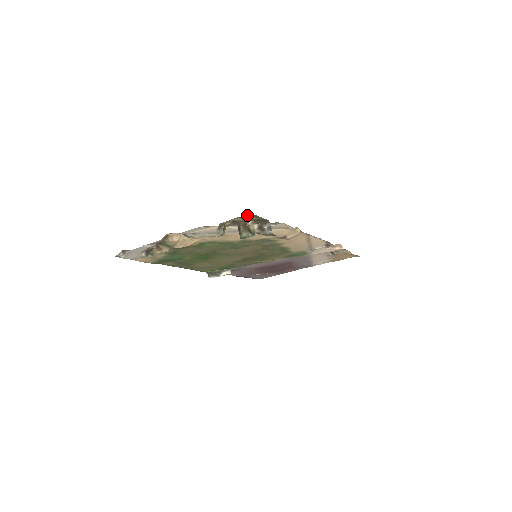
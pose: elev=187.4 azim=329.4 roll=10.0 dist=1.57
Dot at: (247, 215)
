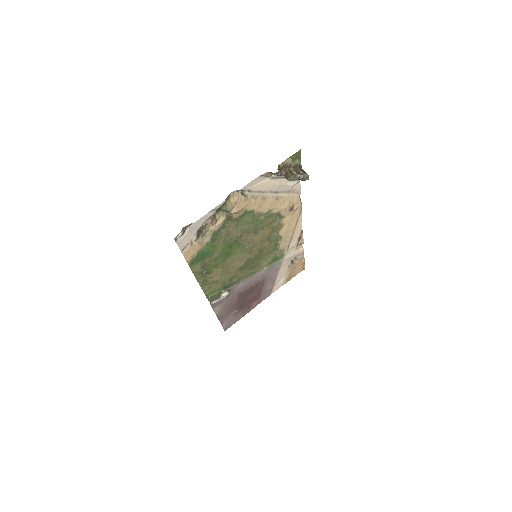
Dot at: (297, 153)
